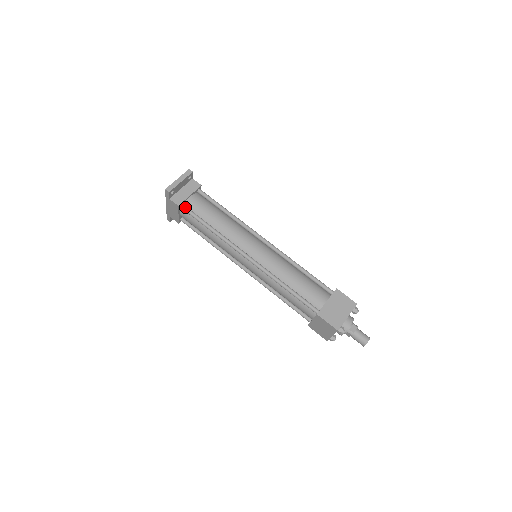
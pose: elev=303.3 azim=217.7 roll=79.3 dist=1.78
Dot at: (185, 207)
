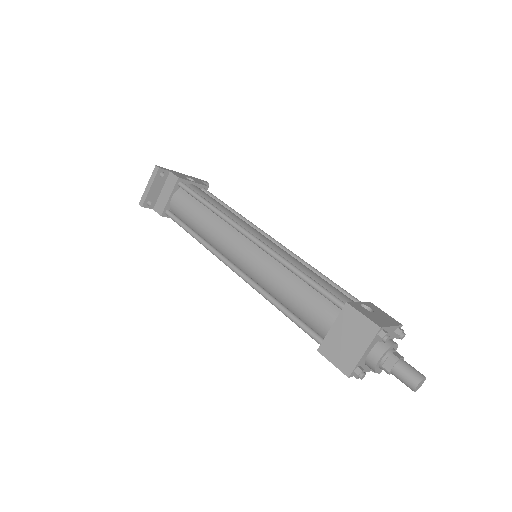
Dot at: (169, 214)
